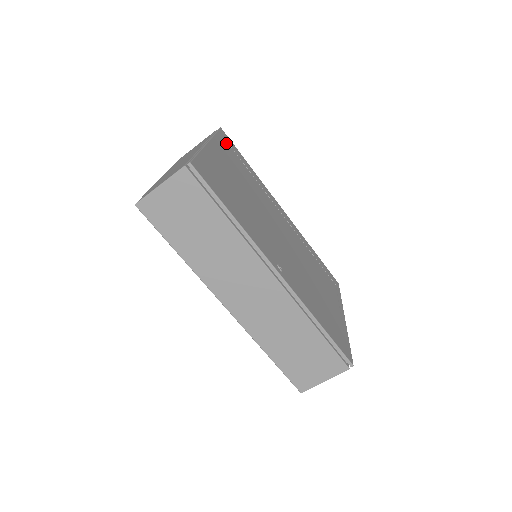
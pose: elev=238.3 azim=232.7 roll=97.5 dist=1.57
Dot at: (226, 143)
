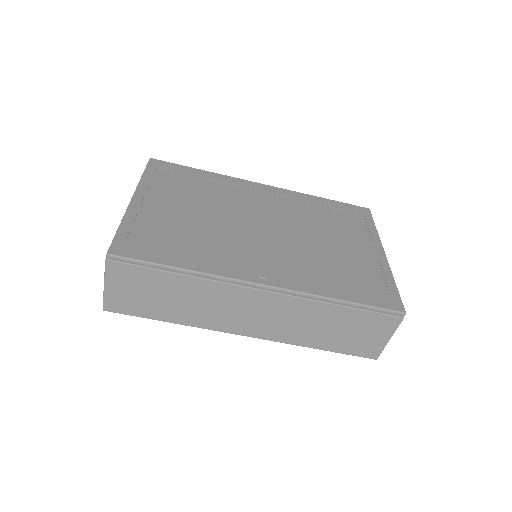
Dot at: (161, 172)
